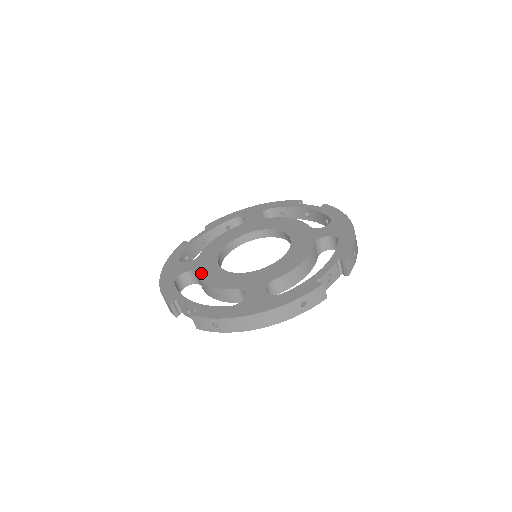
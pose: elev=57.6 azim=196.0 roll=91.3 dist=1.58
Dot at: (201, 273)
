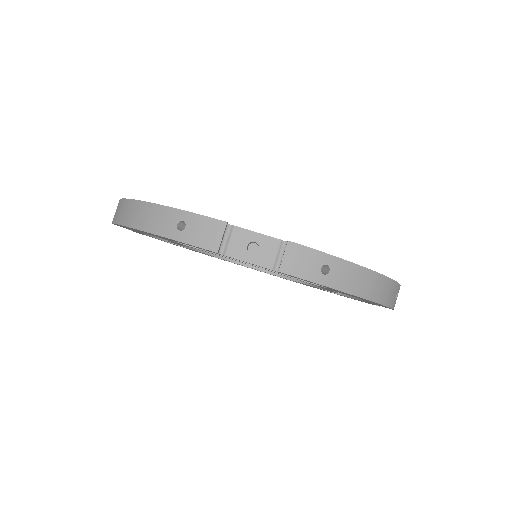
Dot at: occluded
